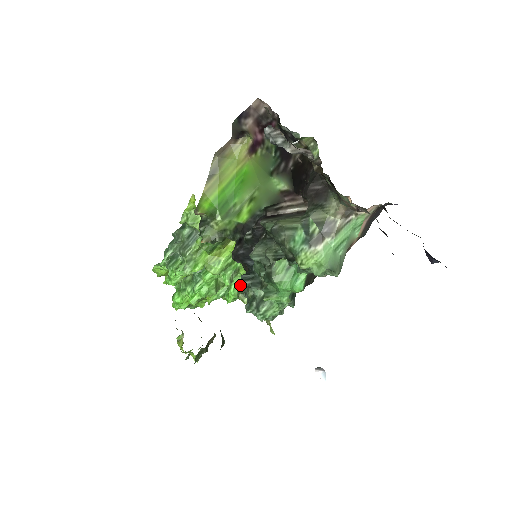
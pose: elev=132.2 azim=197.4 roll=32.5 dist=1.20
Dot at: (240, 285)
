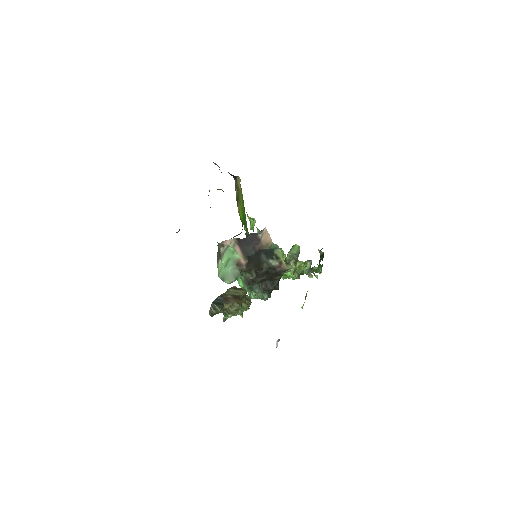
Dot at: occluded
